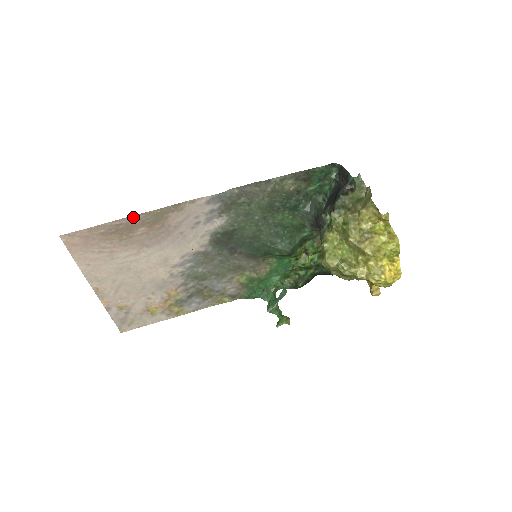
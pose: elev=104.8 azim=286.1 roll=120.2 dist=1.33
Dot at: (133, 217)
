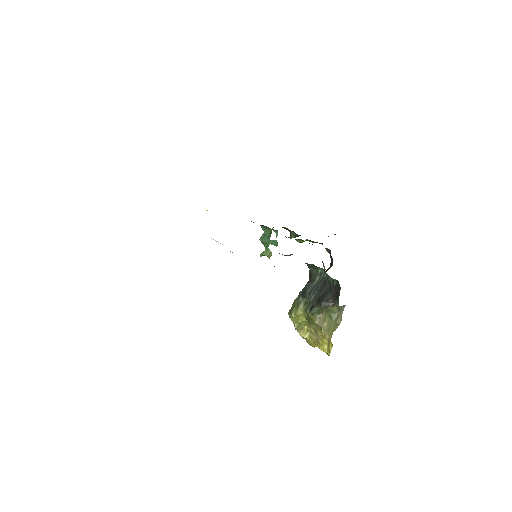
Dot at: occluded
